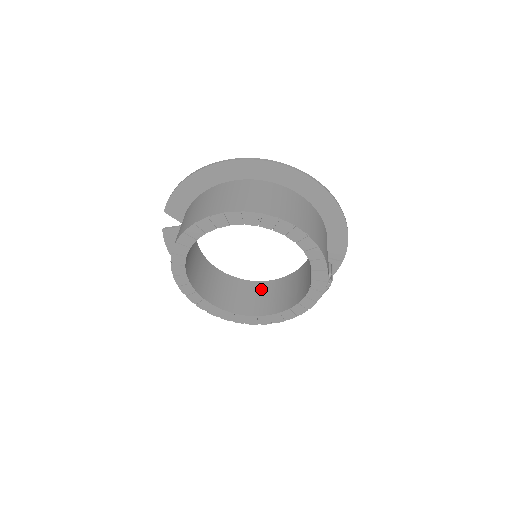
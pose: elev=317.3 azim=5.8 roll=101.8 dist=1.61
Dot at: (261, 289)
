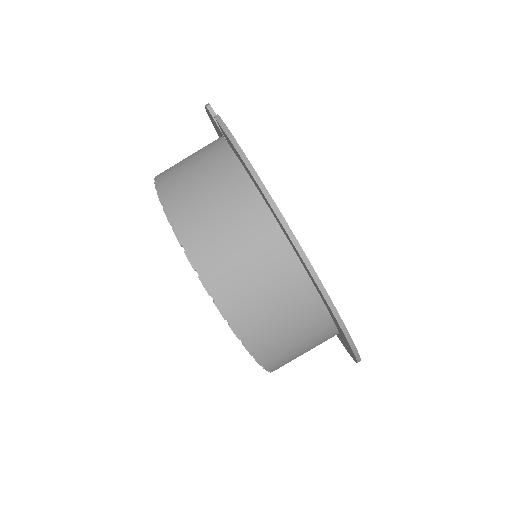
Dot at: occluded
